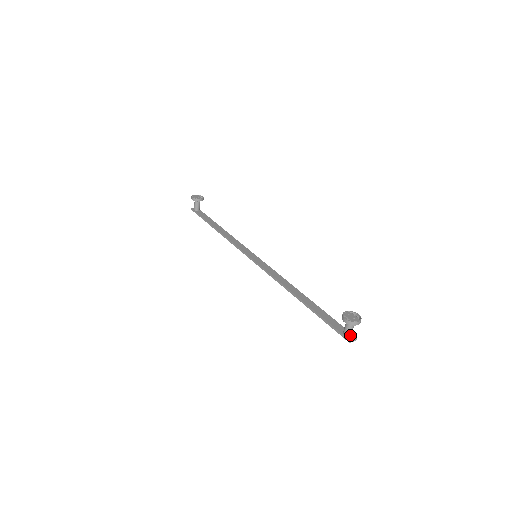
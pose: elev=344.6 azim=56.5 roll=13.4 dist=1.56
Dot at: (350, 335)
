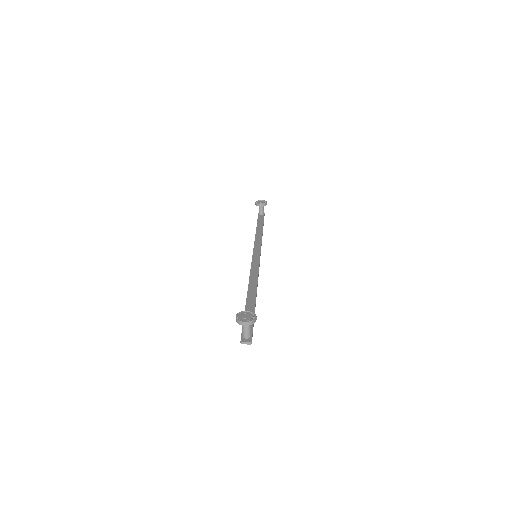
Dot at: (246, 337)
